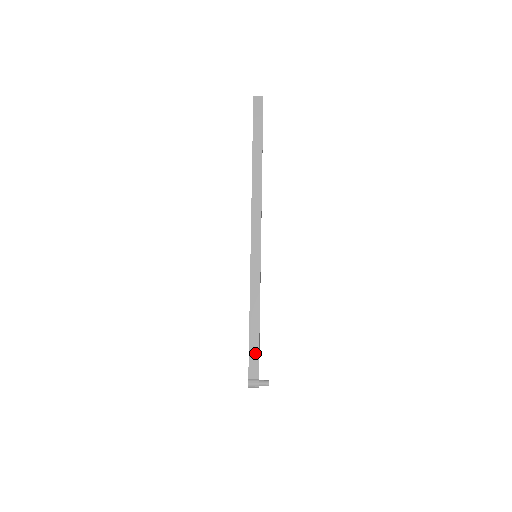
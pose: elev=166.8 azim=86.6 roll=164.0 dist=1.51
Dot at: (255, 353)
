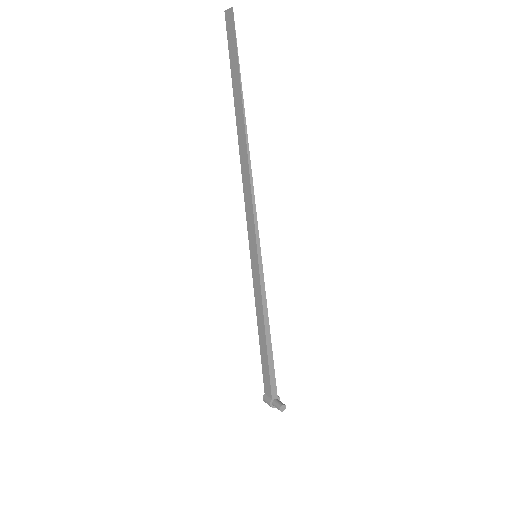
Dot at: (266, 370)
